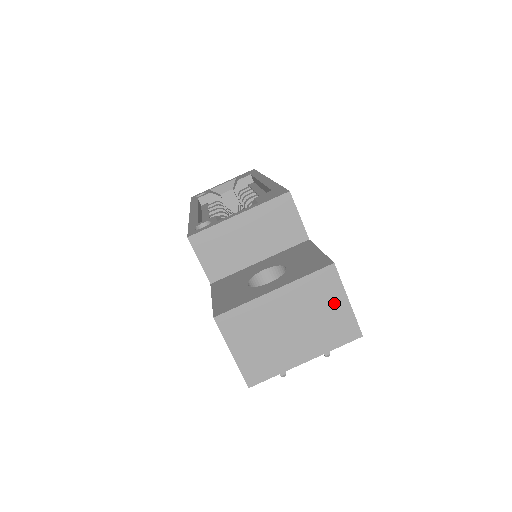
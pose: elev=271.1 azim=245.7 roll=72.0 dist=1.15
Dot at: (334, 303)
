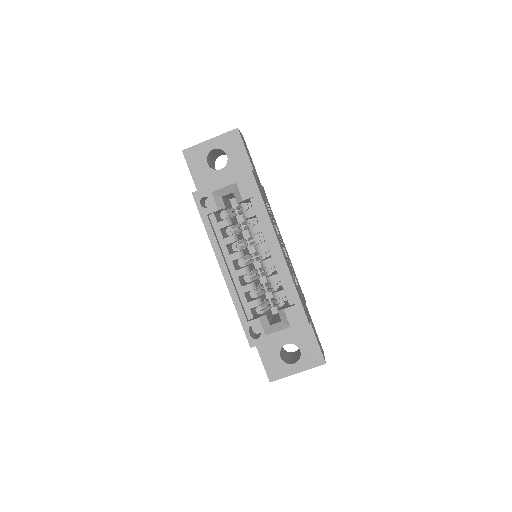
Dot at: occluded
